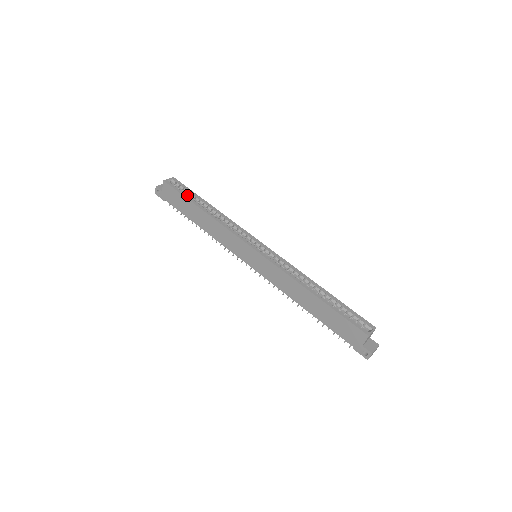
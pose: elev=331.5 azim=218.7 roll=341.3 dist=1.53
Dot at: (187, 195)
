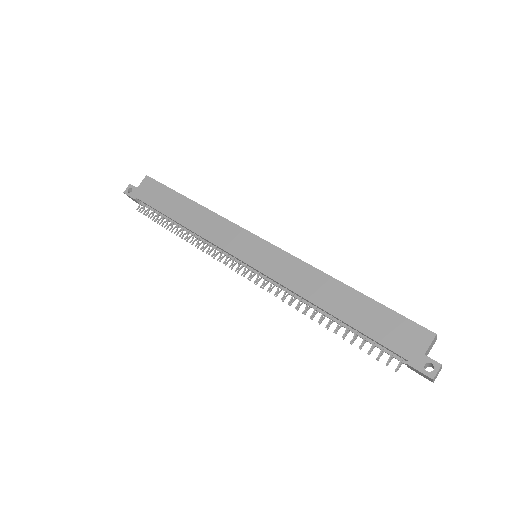
Dot at: occluded
